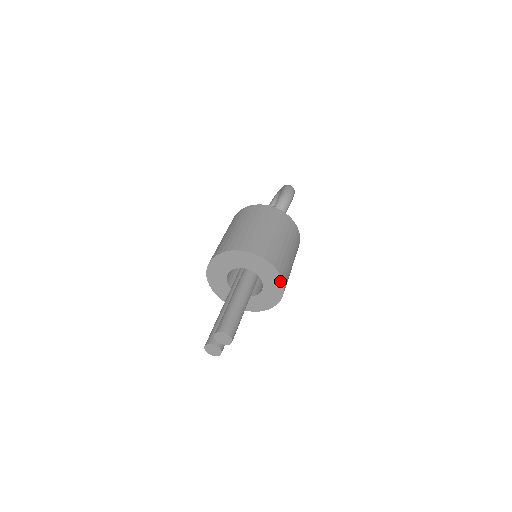
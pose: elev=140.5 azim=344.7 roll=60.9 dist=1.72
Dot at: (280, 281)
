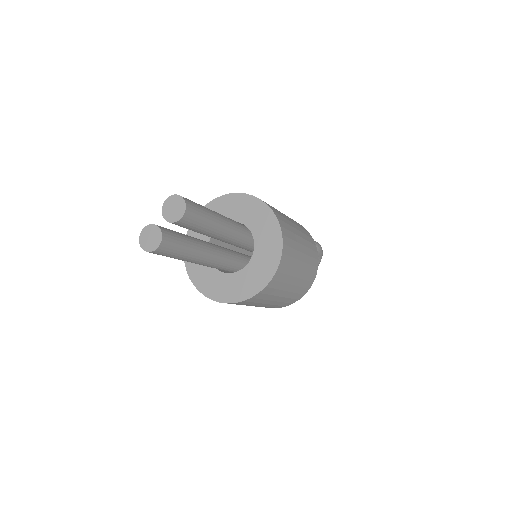
Dot at: (279, 242)
